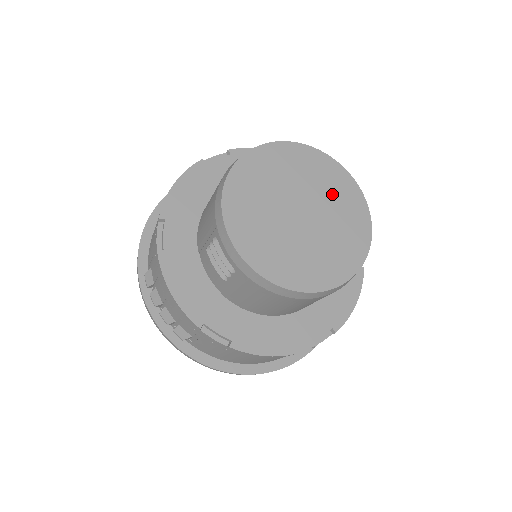
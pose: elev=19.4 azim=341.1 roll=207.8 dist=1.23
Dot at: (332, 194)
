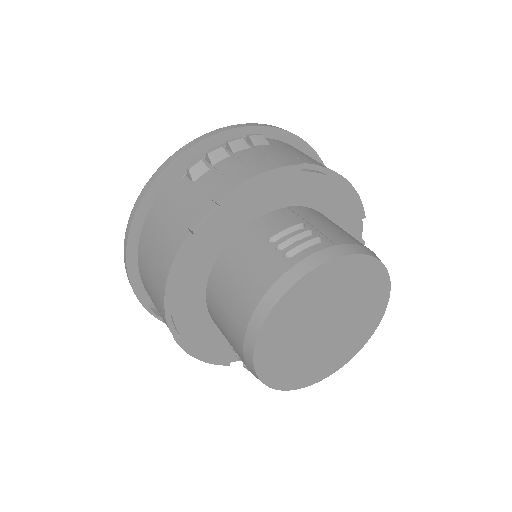
Dot at: (357, 291)
